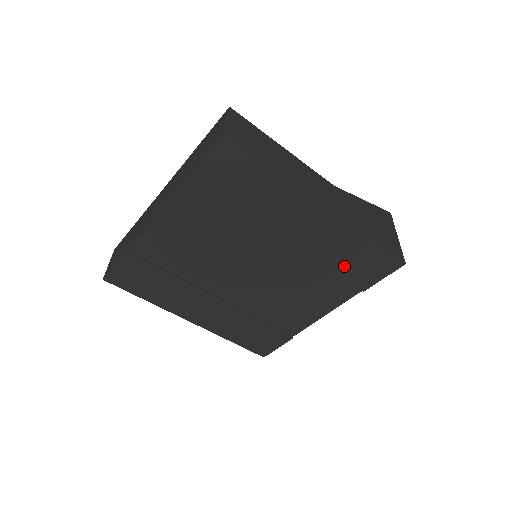
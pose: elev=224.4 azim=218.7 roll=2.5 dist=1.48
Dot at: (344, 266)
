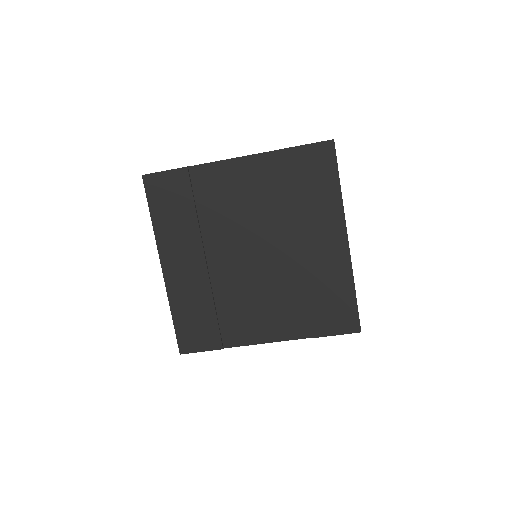
Dot at: (320, 301)
